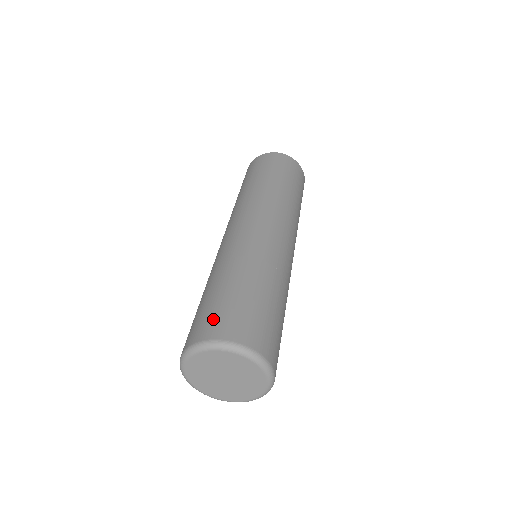
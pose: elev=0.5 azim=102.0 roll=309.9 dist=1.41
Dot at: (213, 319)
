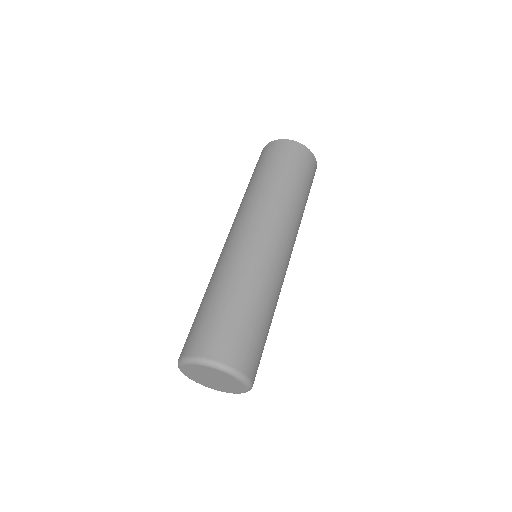
Dot at: occluded
